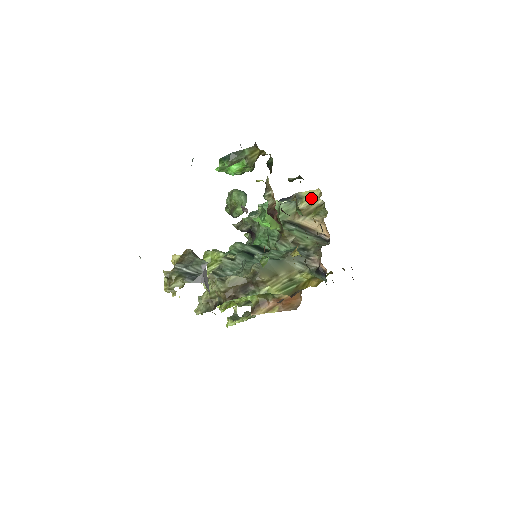
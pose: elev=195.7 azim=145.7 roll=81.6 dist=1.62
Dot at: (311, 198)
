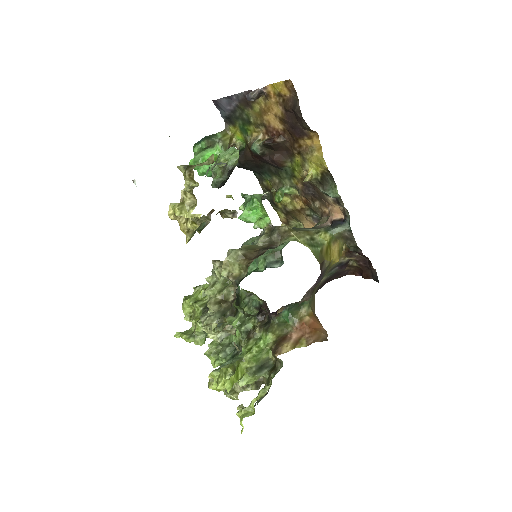
Dot at: occluded
